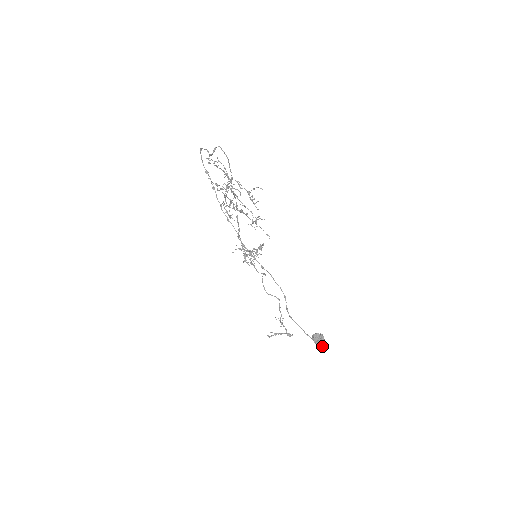
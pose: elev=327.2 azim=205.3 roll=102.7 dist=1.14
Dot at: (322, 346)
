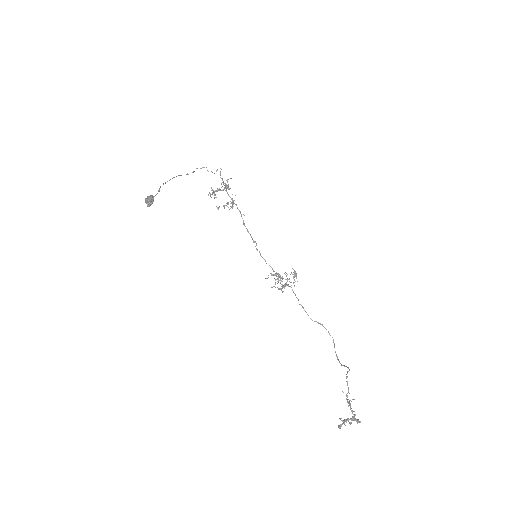
Dot at: (146, 201)
